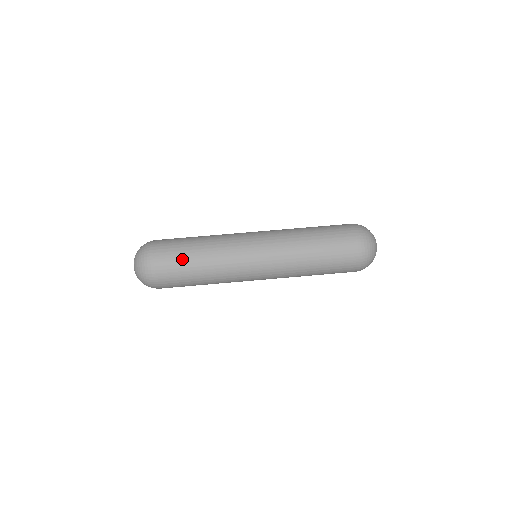
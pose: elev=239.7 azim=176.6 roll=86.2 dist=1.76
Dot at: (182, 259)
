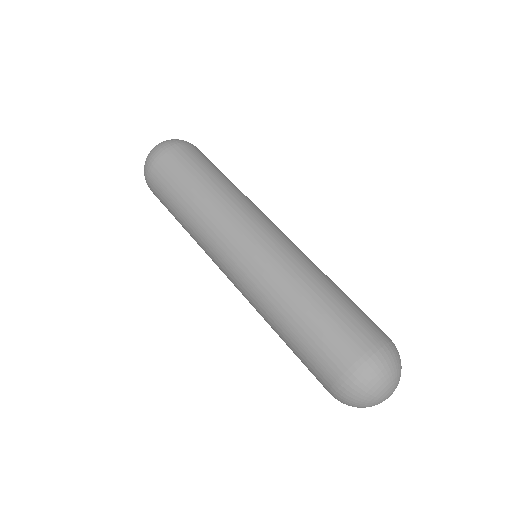
Dot at: (181, 180)
